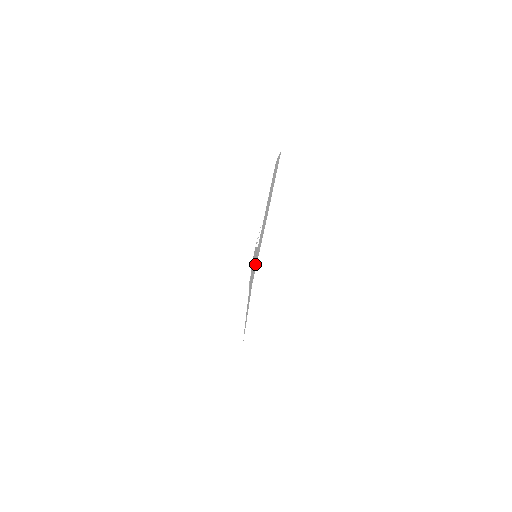
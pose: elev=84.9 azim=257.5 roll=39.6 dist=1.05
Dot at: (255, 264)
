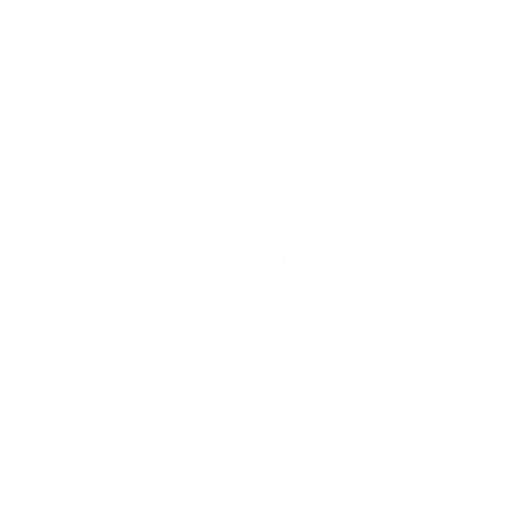
Dot at: occluded
